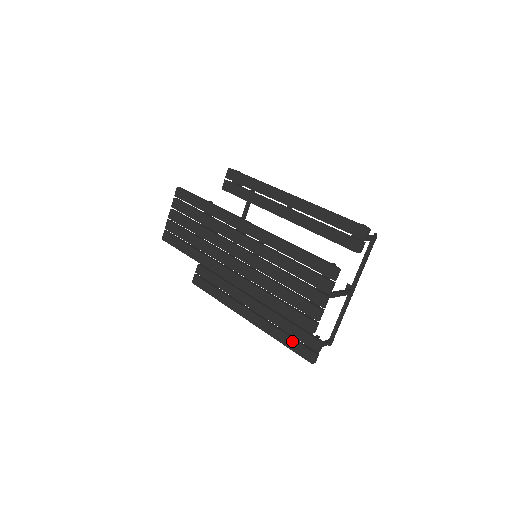
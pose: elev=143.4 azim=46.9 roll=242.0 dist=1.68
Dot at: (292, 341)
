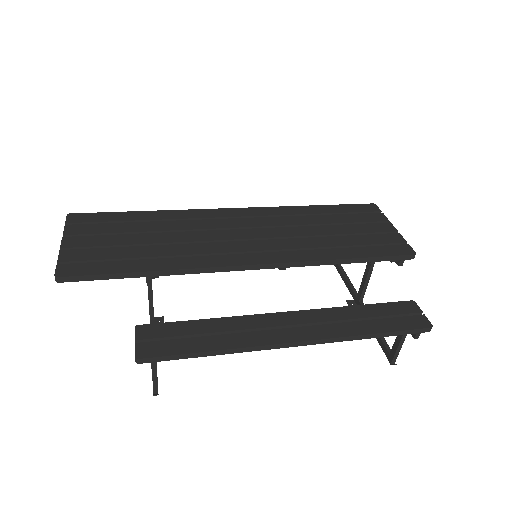
Dot at: (384, 321)
